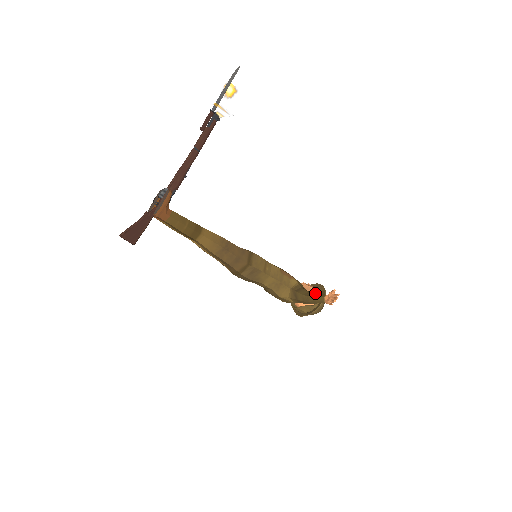
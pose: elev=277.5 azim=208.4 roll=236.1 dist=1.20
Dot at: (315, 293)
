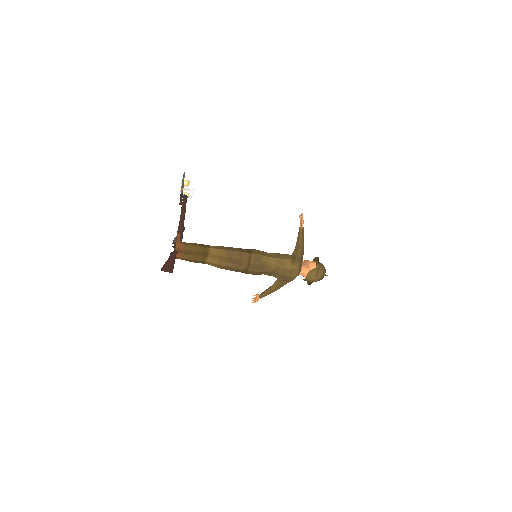
Dot at: occluded
